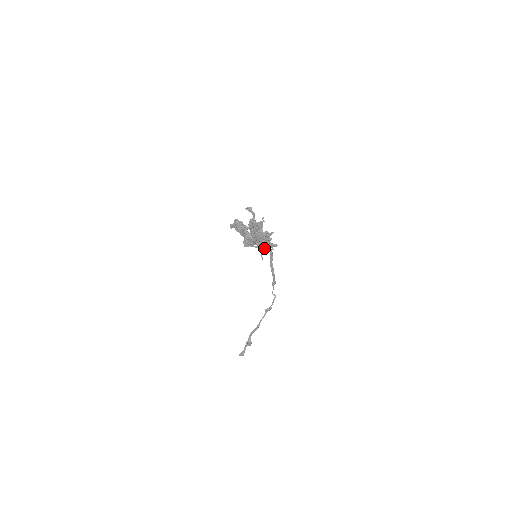
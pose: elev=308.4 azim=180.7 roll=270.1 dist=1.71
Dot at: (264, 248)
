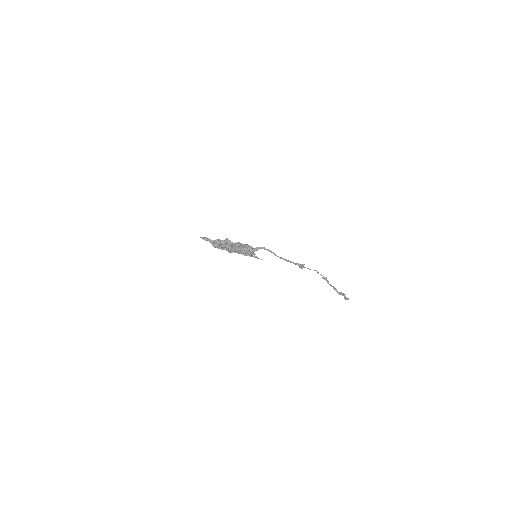
Dot at: (250, 255)
